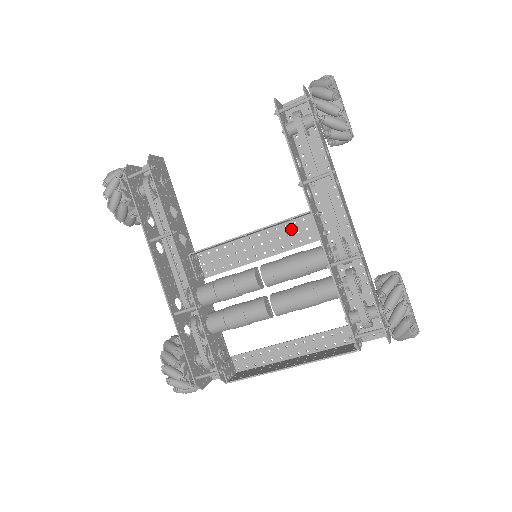
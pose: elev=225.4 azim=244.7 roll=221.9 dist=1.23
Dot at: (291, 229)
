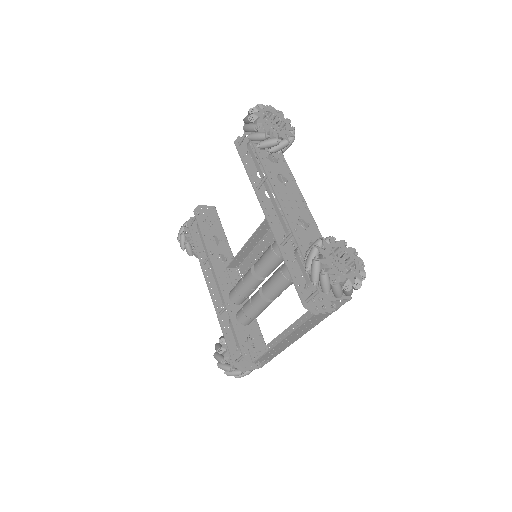
Dot at: occluded
